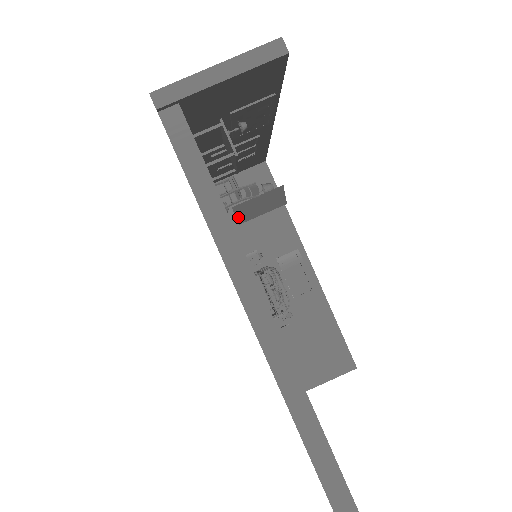
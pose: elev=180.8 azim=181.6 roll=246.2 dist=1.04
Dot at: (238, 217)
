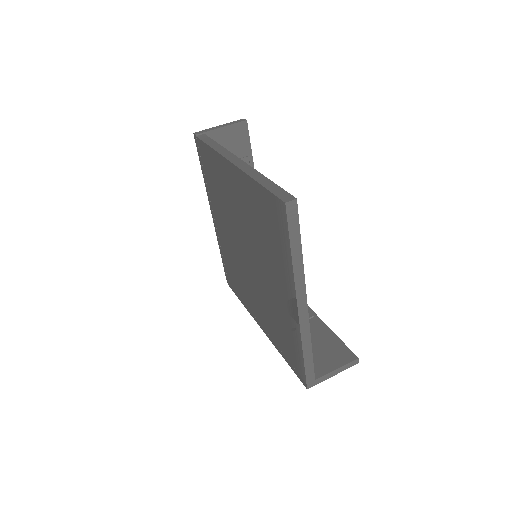
Dot at: occluded
